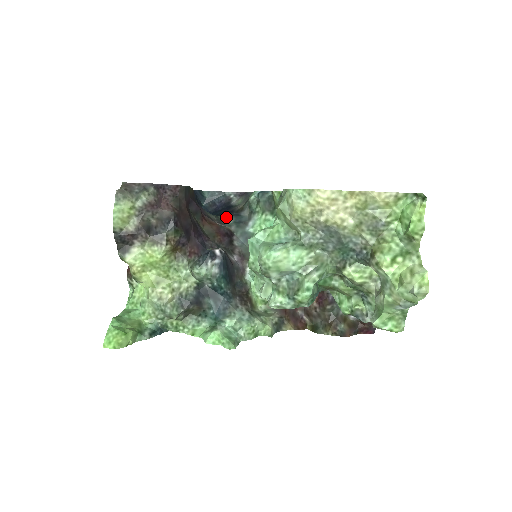
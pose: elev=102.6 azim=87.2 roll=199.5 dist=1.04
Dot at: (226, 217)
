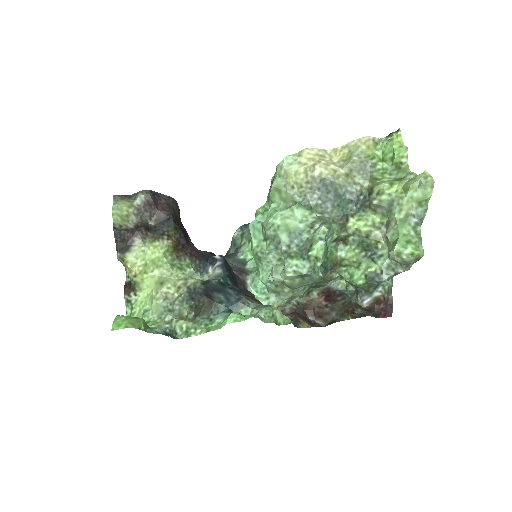
Dot at: occluded
